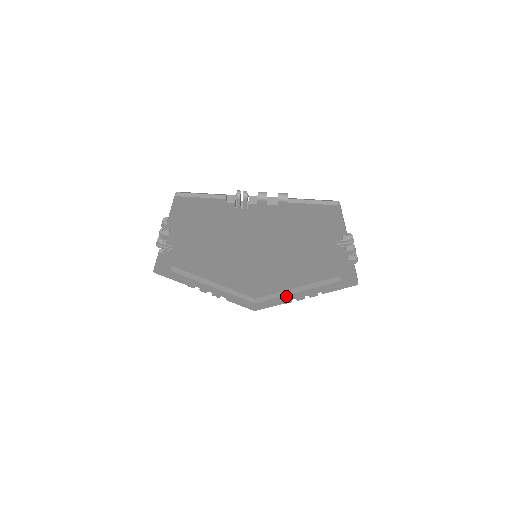
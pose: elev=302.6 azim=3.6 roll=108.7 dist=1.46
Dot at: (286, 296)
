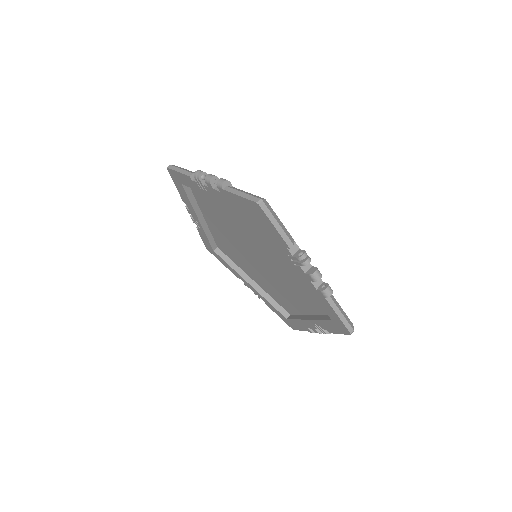
Dot at: (303, 321)
